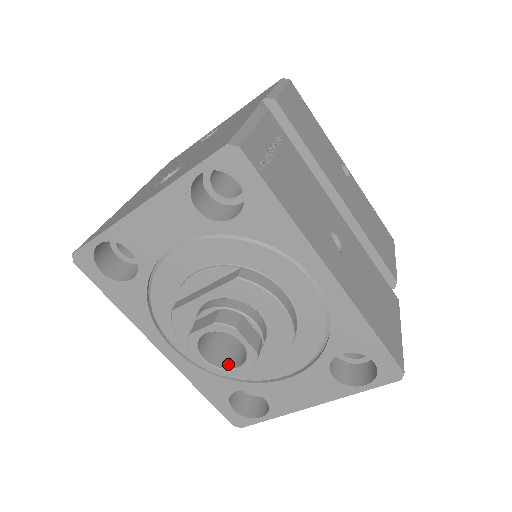
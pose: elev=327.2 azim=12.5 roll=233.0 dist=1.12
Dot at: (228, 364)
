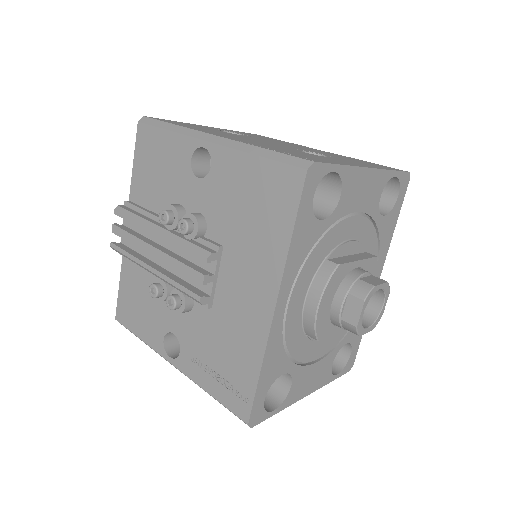
Dot at: occluded
